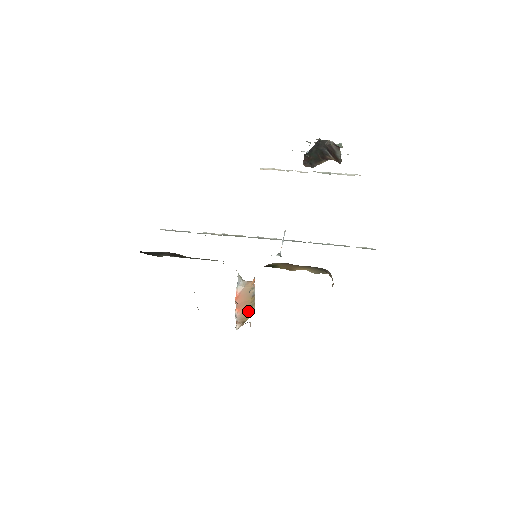
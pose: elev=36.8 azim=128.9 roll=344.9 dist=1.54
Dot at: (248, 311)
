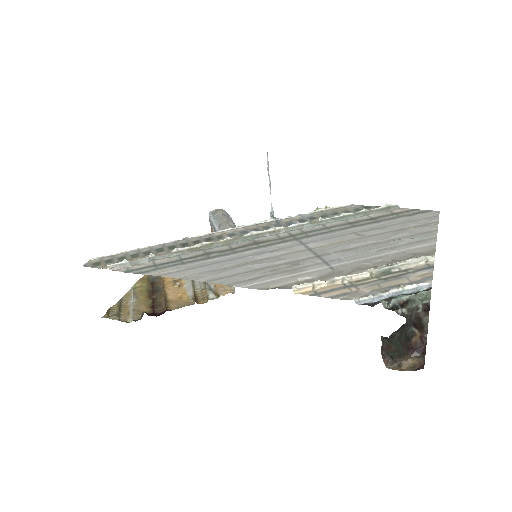
Dot at: occluded
